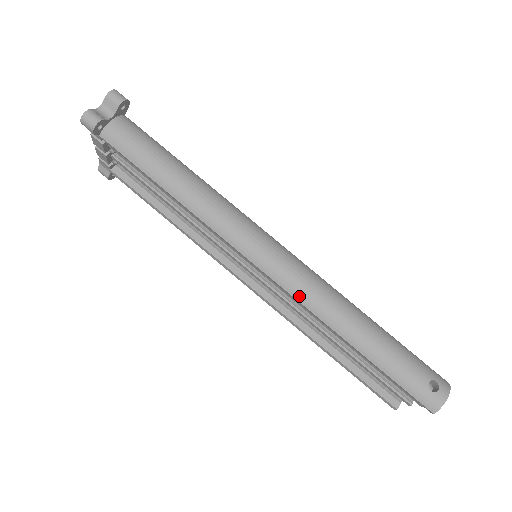
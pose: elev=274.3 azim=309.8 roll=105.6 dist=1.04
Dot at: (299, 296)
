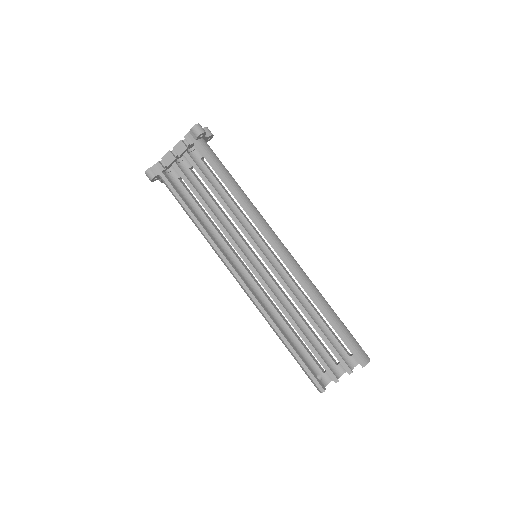
Dot at: (298, 272)
